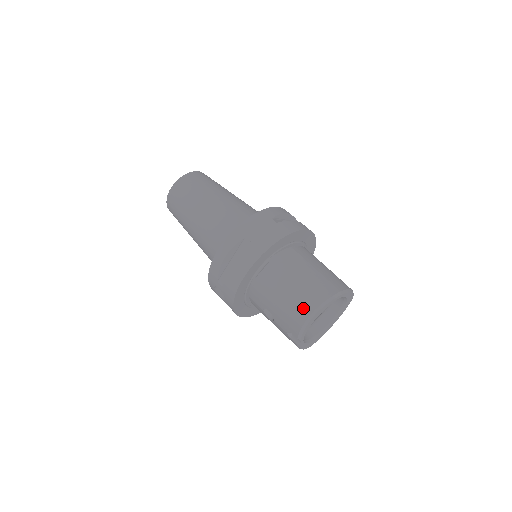
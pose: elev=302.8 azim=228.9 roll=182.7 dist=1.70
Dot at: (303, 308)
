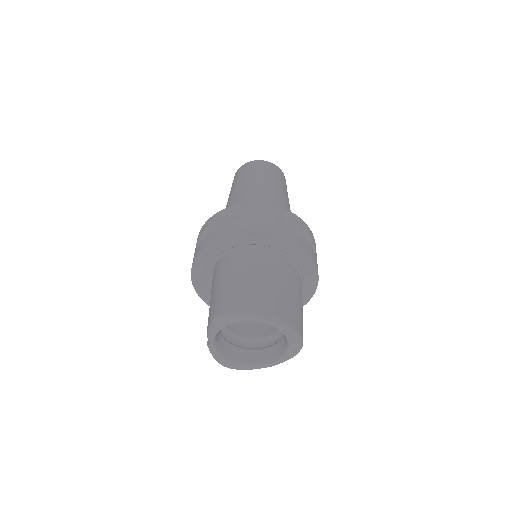
Dot at: (225, 303)
